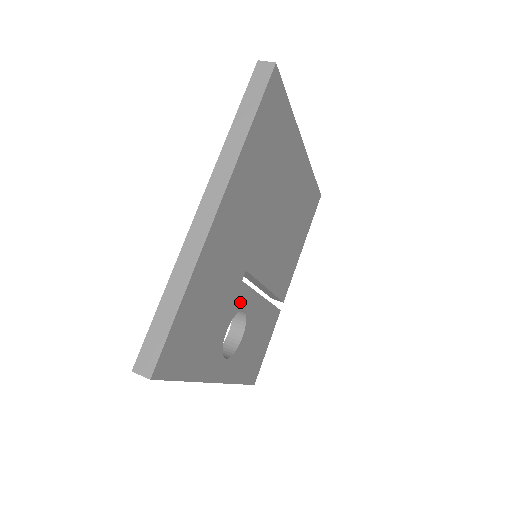
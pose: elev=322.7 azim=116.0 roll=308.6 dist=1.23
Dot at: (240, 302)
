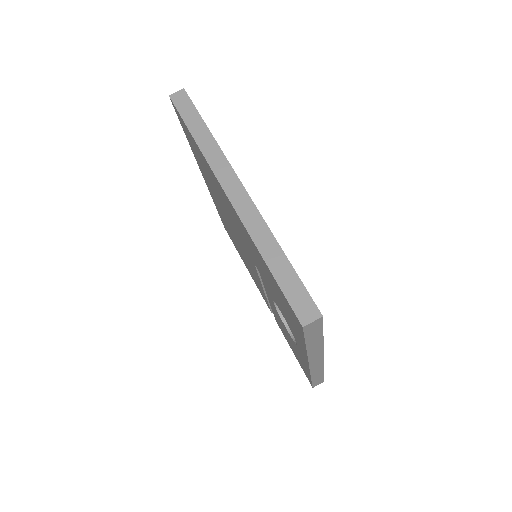
Dot at: occluded
